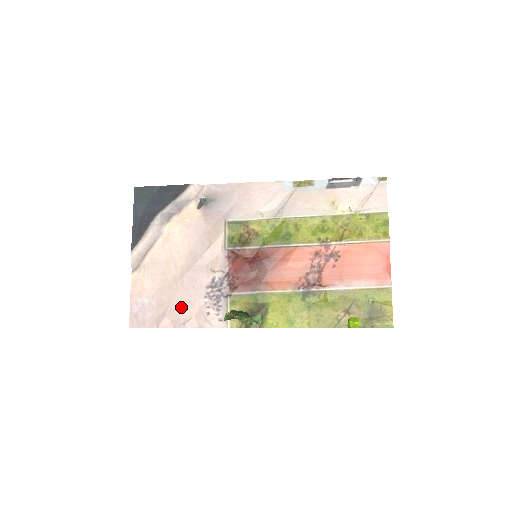
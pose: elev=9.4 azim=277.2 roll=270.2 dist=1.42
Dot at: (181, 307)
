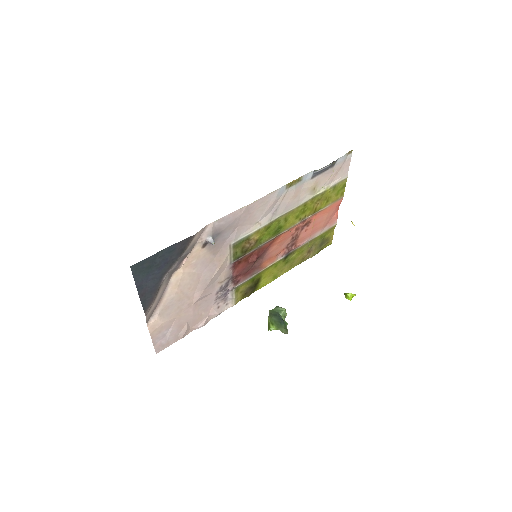
Dot at: (198, 317)
